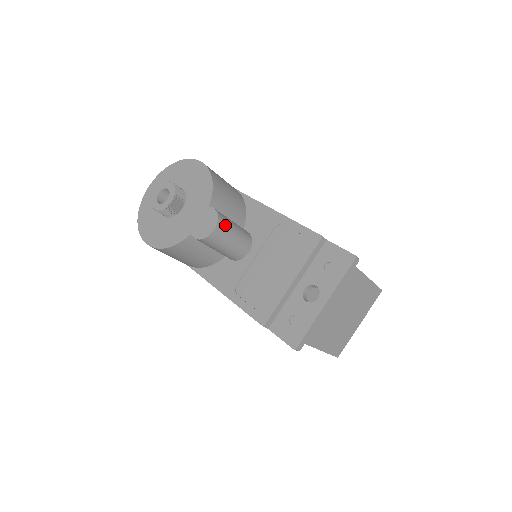
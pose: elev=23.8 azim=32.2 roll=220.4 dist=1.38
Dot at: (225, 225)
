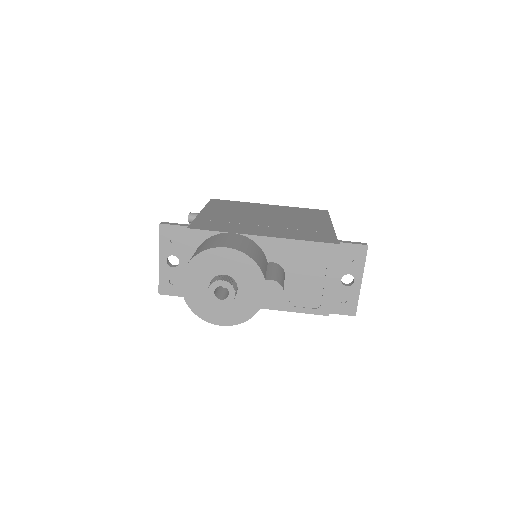
Dot at: (282, 283)
